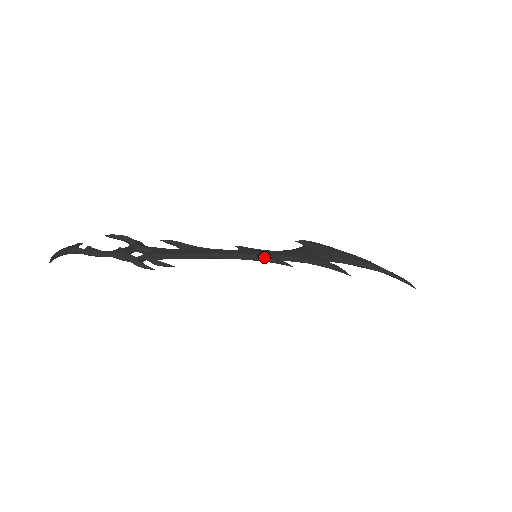
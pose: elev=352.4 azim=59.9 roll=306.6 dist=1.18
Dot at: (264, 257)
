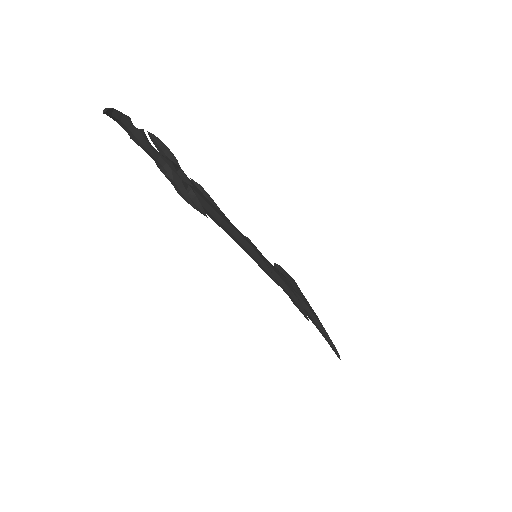
Dot at: (264, 261)
